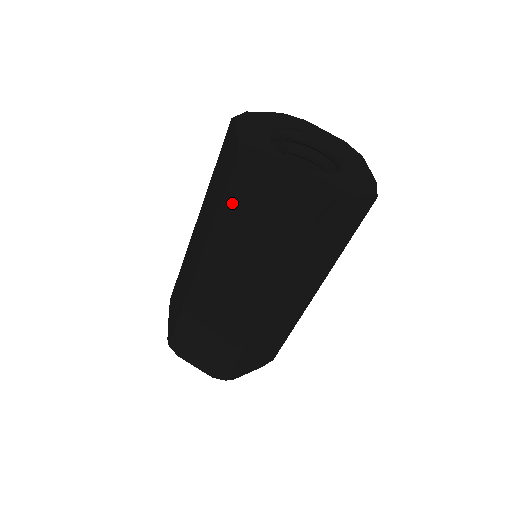
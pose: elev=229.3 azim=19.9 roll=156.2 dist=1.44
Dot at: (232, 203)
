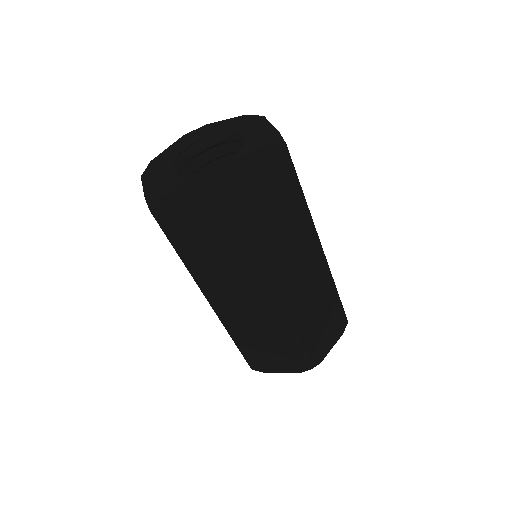
Dot at: (178, 242)
